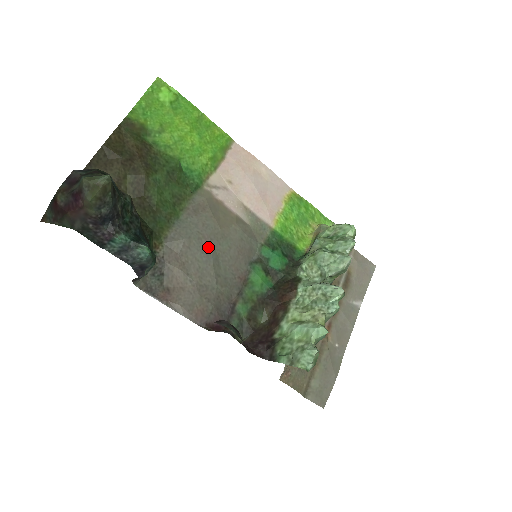
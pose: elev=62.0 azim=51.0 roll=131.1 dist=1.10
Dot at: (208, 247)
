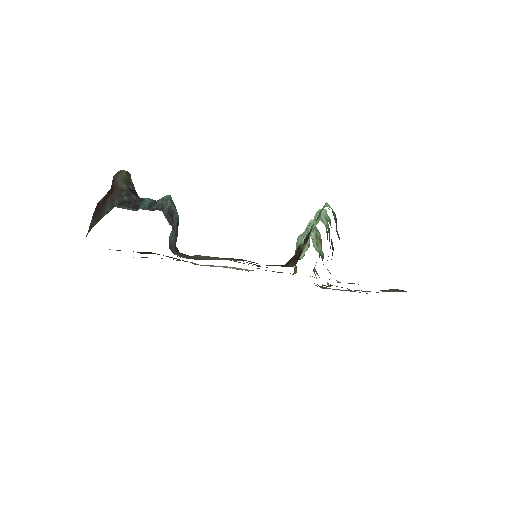
Dot at: occluded
